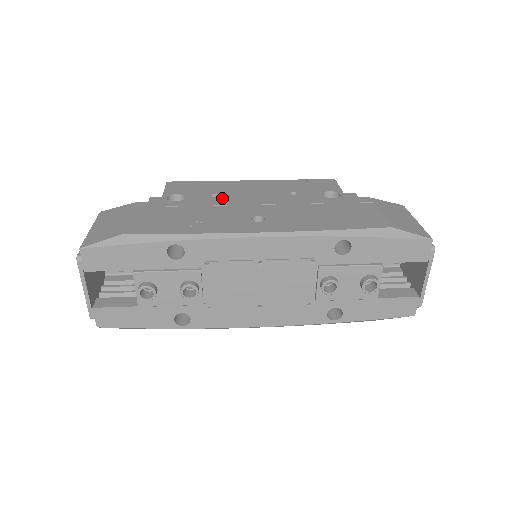
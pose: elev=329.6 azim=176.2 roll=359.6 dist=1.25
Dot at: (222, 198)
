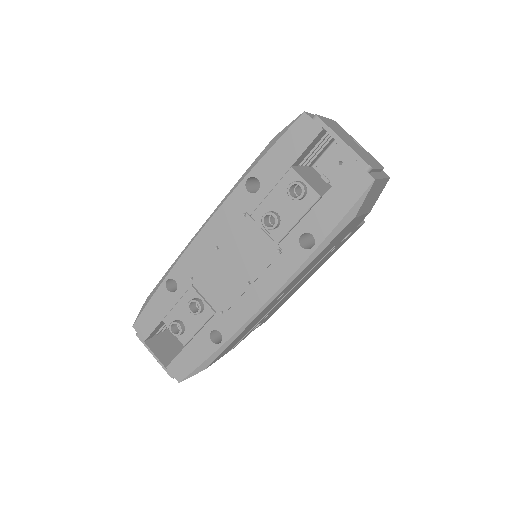
Dot at: occluded
